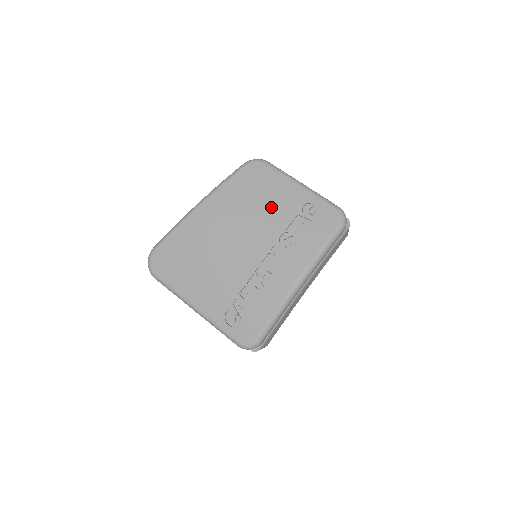
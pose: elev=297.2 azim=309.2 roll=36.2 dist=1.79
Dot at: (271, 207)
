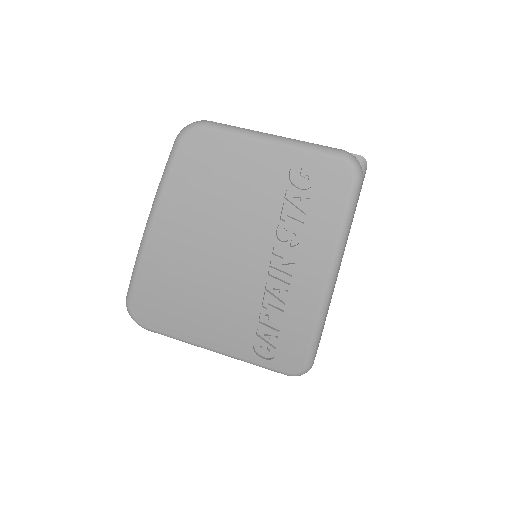
Dot at: (244, 194)
